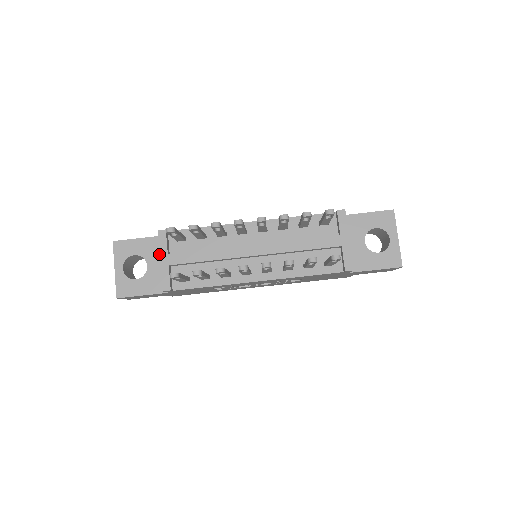
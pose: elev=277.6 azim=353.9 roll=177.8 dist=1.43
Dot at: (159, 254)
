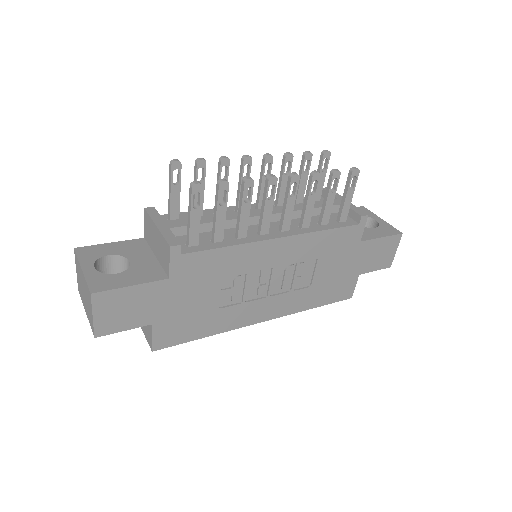
Dot at: (142, 251)
